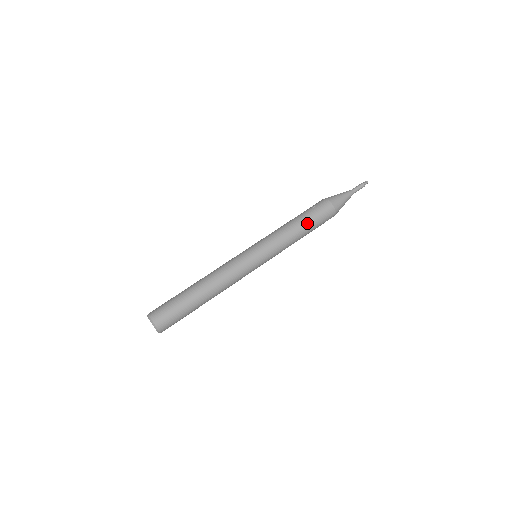
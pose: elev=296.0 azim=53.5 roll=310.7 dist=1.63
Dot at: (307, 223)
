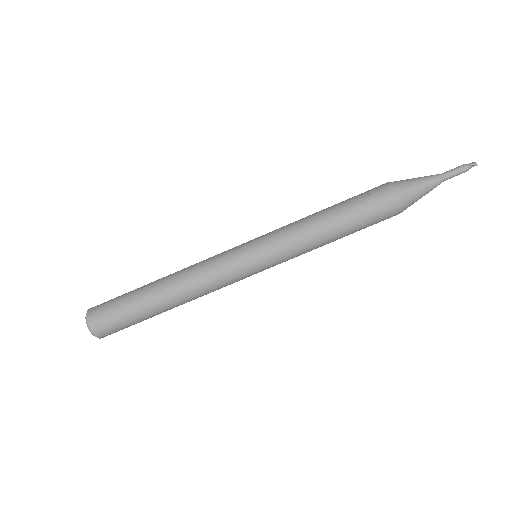
Dot at: (348, 226)
